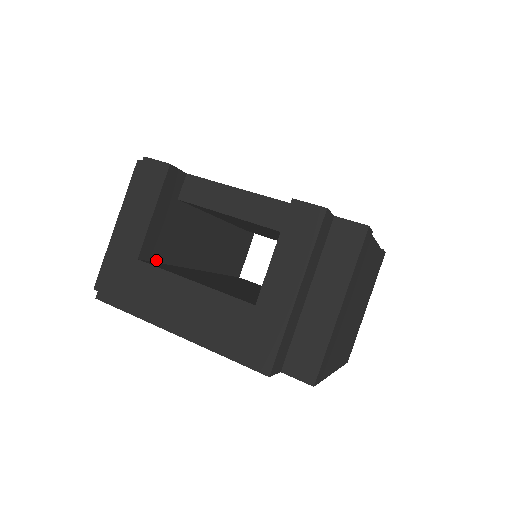
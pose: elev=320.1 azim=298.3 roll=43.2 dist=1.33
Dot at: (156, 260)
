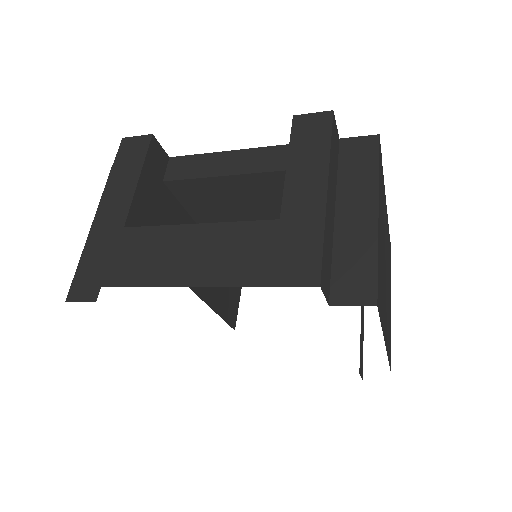
Dot at: occluded
